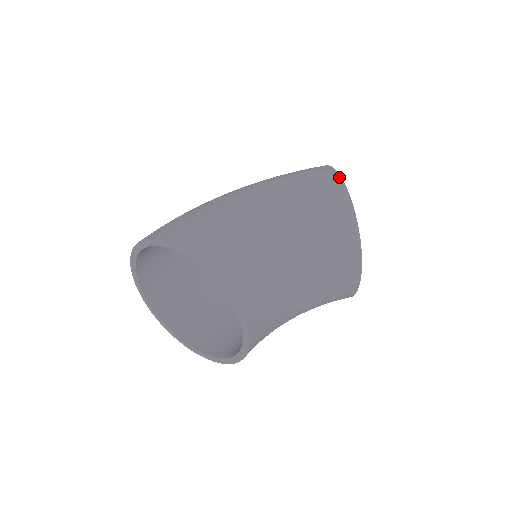
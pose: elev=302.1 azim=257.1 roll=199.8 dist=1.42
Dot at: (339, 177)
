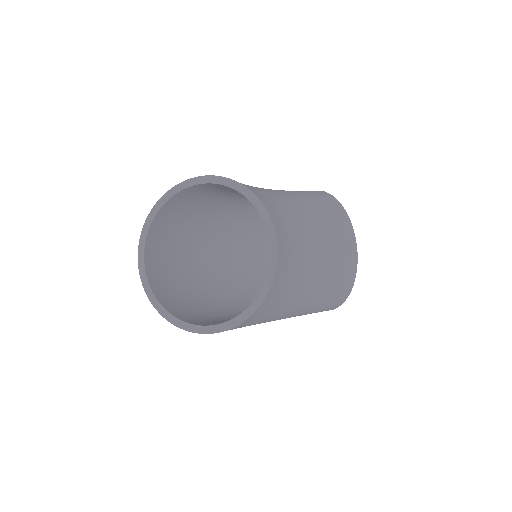
Dot at: occluded
